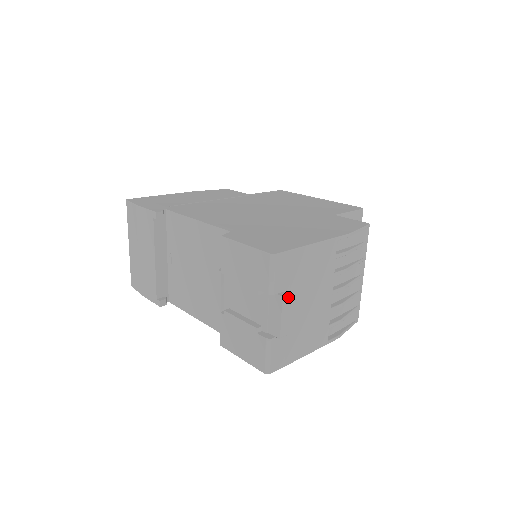
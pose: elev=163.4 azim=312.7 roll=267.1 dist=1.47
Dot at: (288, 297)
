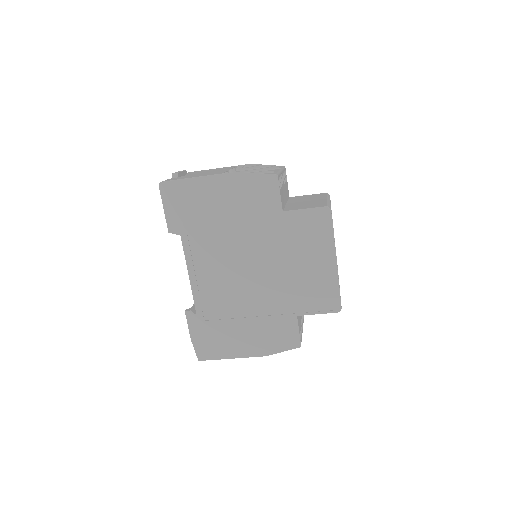
Dot at: (185, 171)
